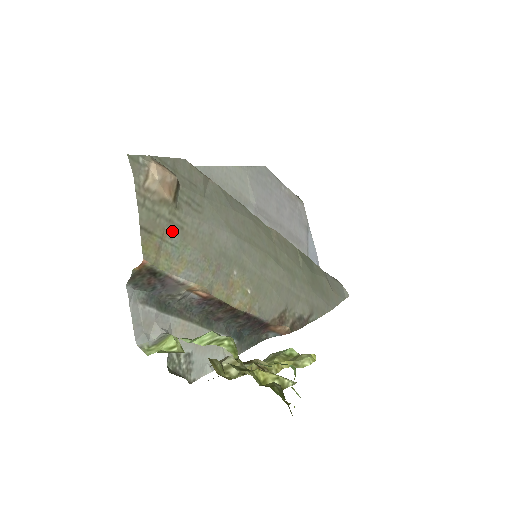
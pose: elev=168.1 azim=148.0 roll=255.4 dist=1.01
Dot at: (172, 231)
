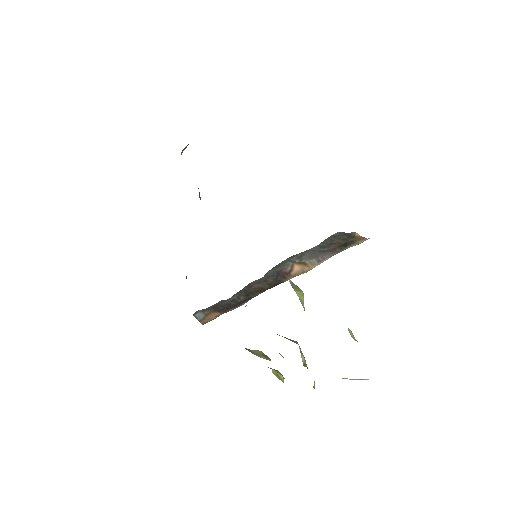
Dot at: occluded
